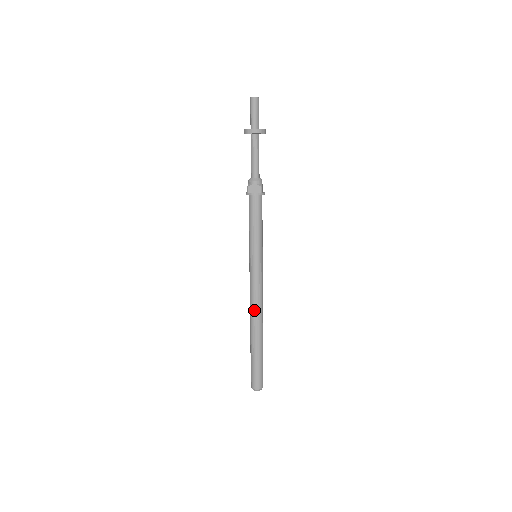
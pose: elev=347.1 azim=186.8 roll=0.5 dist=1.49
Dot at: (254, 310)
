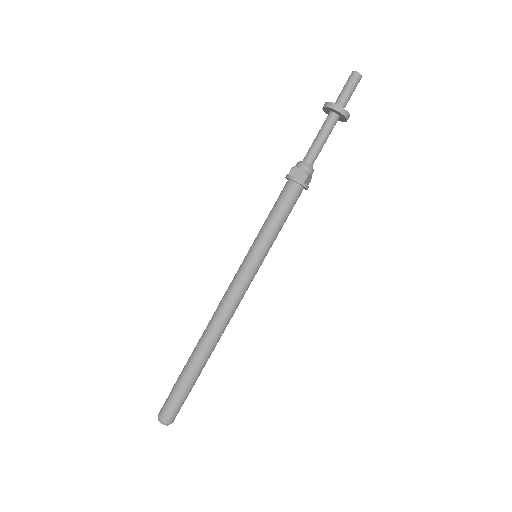
Dot at: (216, 318)
